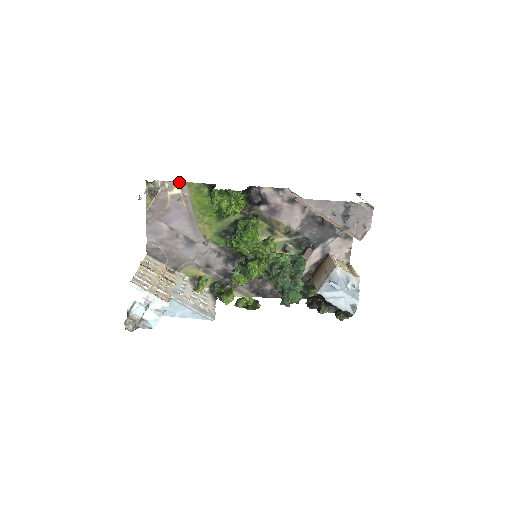
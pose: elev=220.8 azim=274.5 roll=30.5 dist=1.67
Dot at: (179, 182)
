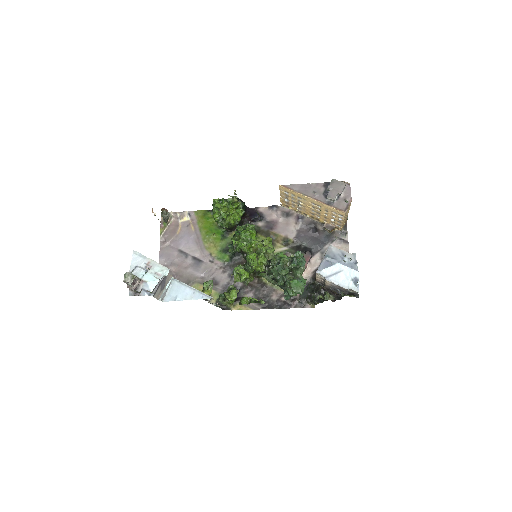
Dot at: (188, 212)
